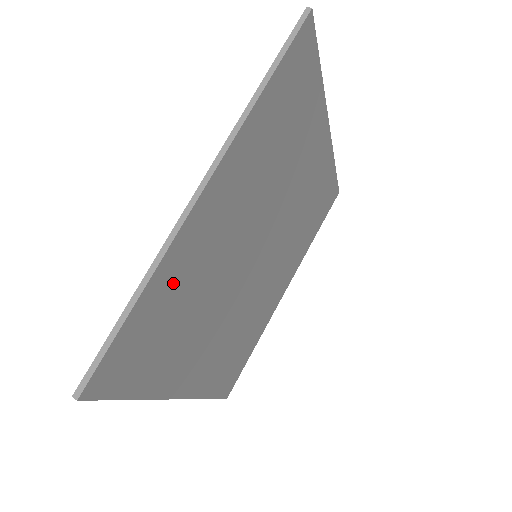
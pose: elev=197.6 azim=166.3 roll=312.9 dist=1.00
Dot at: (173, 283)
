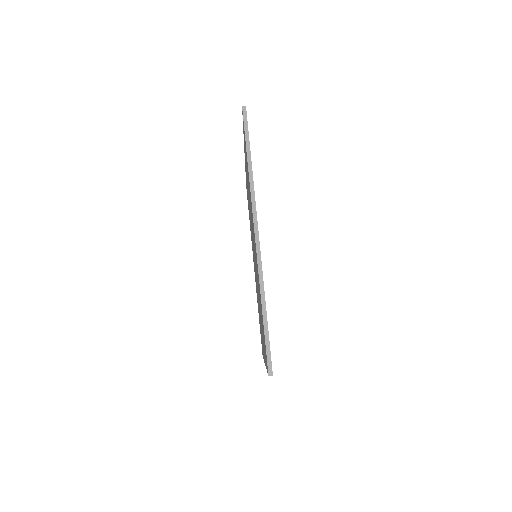
Dot at: occluded
